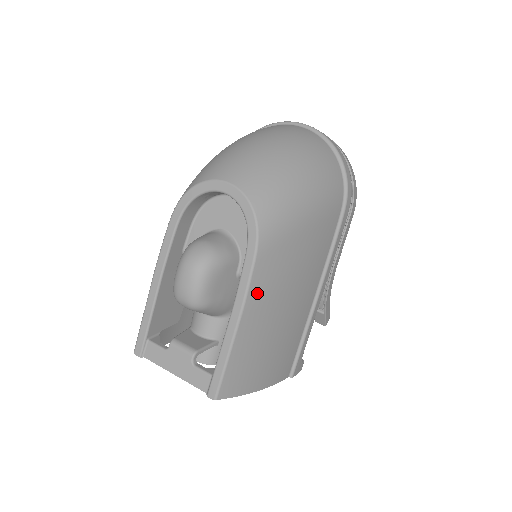
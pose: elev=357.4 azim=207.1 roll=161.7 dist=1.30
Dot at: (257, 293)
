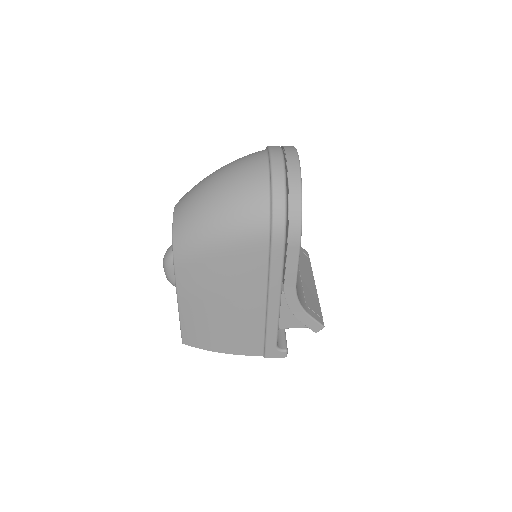
Dot at: (185, 290)
